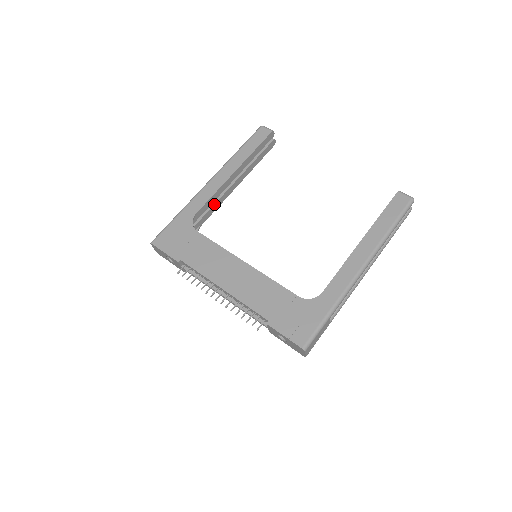
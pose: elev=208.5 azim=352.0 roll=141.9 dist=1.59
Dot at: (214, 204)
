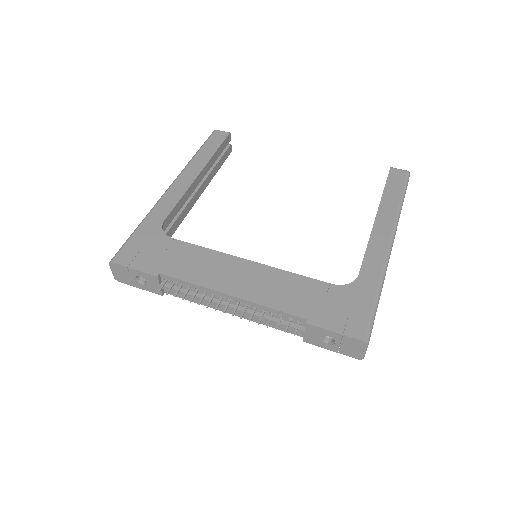
Dot at: (181, 213)
